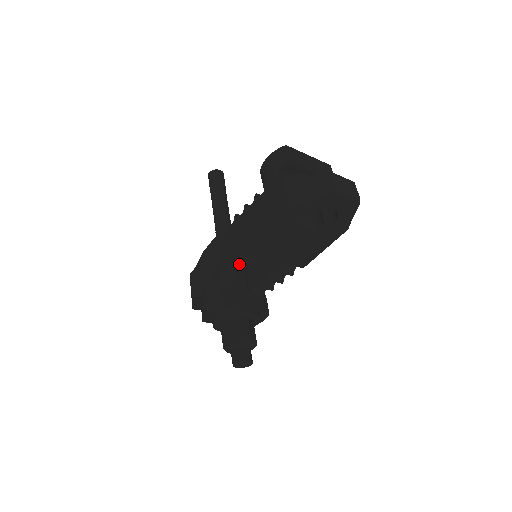
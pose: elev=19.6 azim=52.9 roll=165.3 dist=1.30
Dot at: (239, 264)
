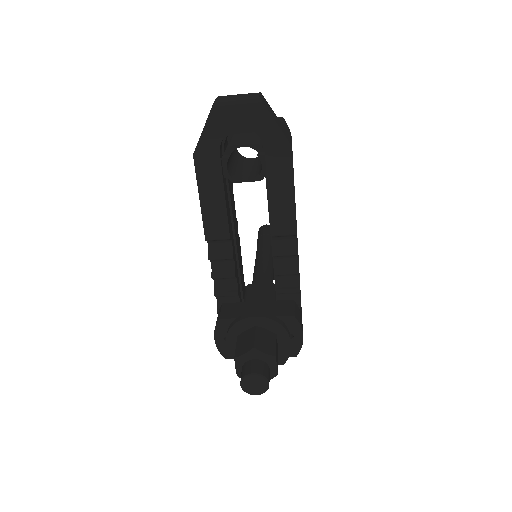
Dot at: (224, 266)
